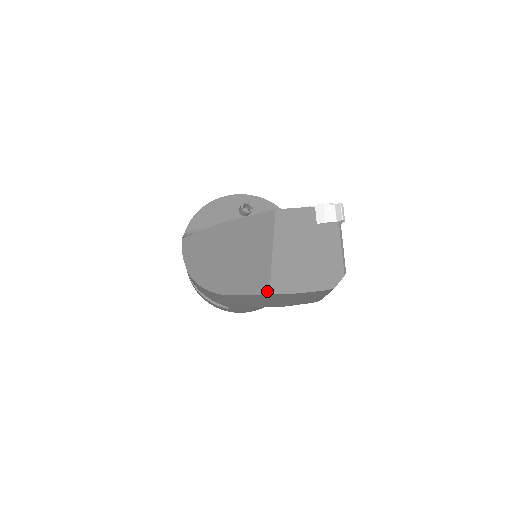
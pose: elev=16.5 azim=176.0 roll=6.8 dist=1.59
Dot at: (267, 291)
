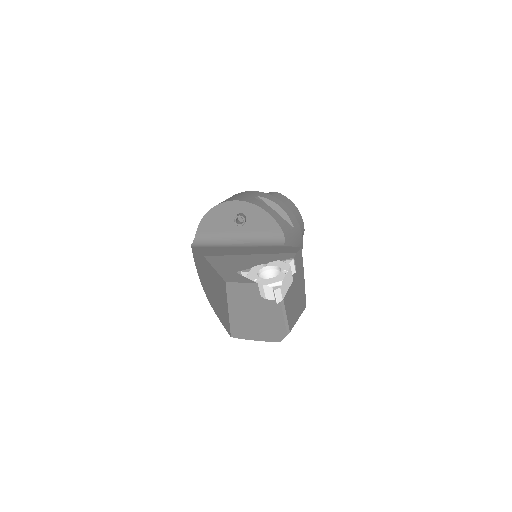
Dot at: (230, 334)
